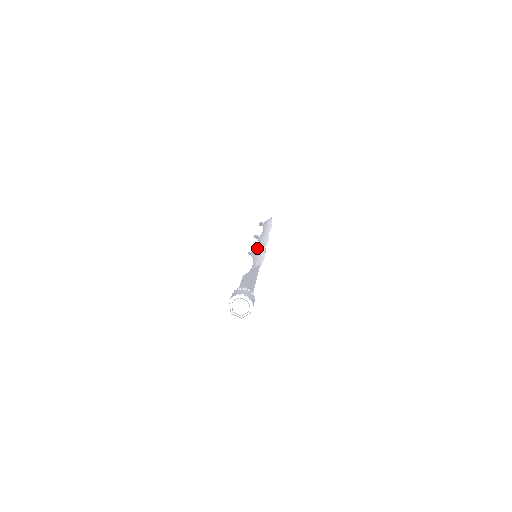
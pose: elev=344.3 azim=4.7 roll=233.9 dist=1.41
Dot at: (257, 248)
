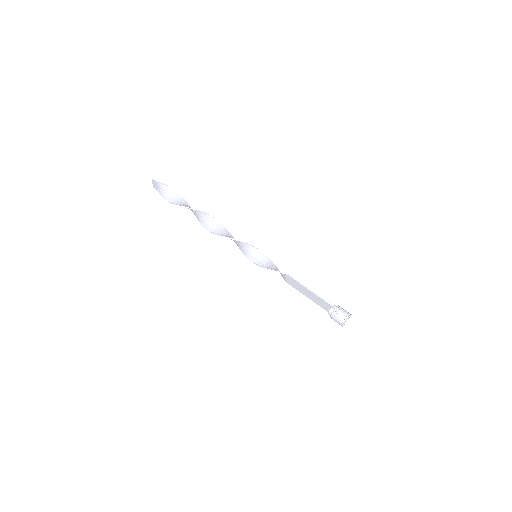
Dot at: (237, 244)
